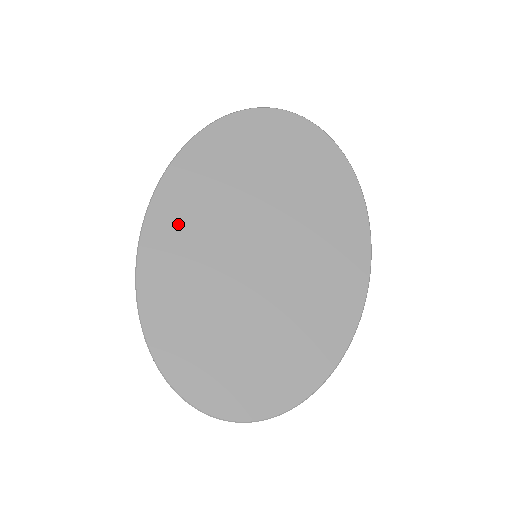
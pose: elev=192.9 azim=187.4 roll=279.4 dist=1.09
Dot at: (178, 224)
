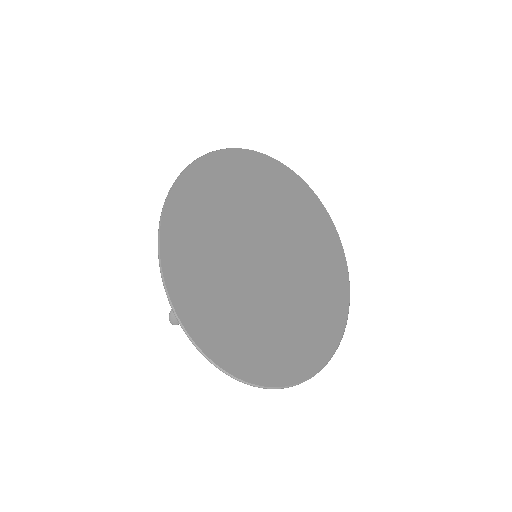
Dot at: (198, 206)
